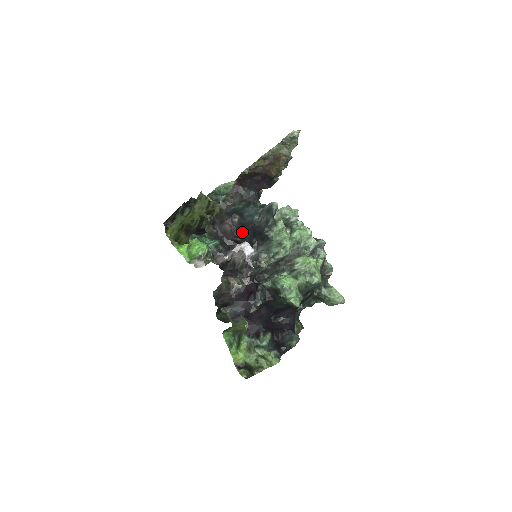
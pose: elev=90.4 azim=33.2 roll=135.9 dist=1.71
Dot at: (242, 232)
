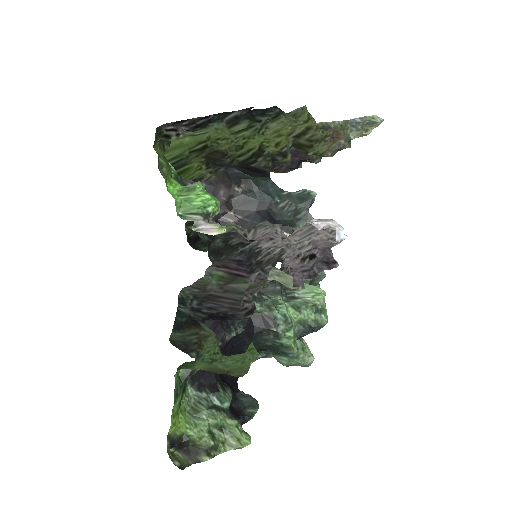
Dot at: (243, 212)
